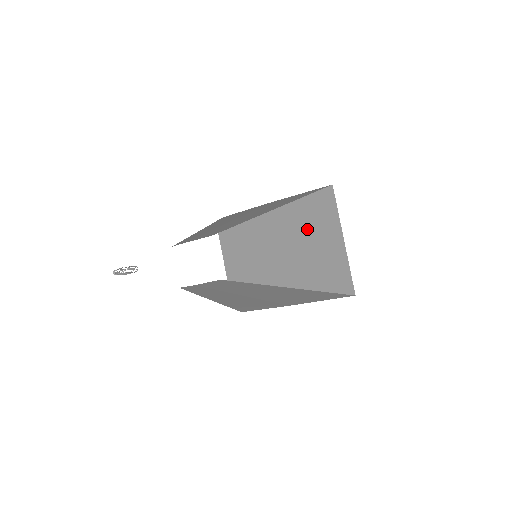
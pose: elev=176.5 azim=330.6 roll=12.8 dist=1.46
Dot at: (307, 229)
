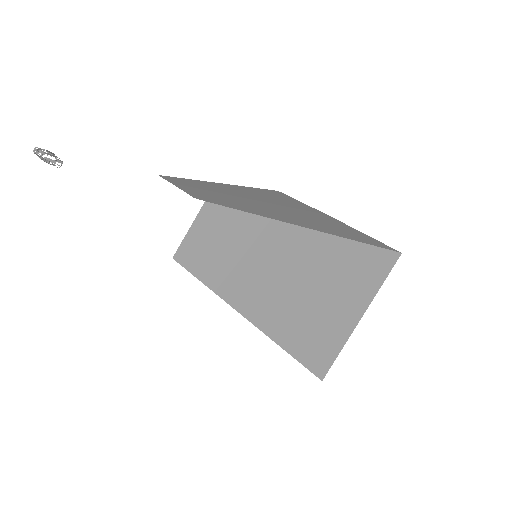
Dot at: (325, 276)
